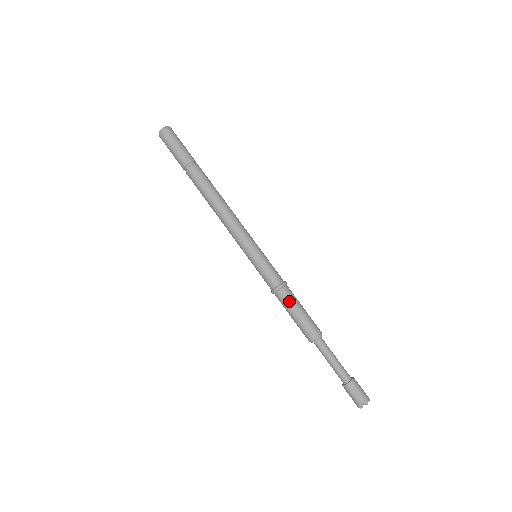
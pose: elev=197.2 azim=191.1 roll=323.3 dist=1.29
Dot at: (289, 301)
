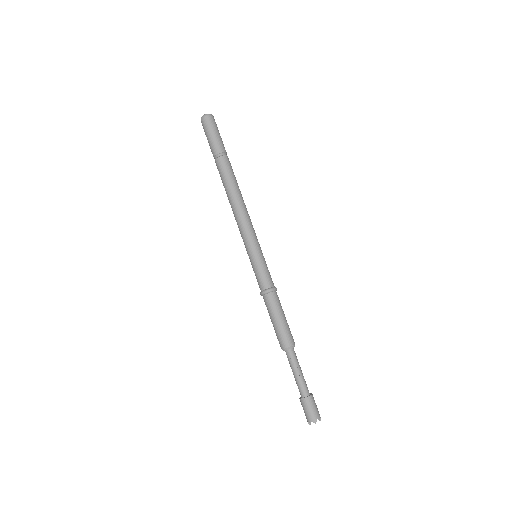
Dot at: (271, 307)
